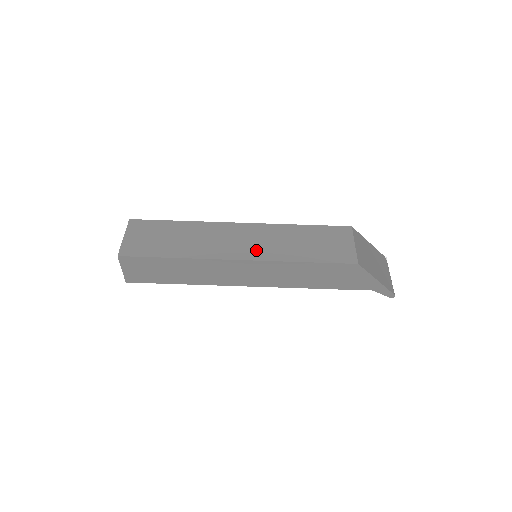
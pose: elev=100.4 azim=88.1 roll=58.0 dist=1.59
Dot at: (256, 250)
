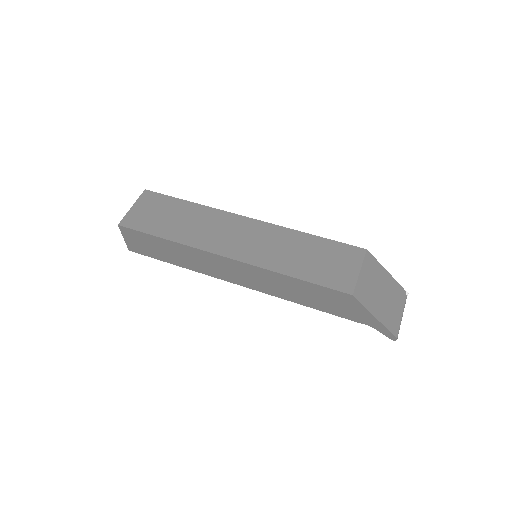
Dot at: (250, 251)
